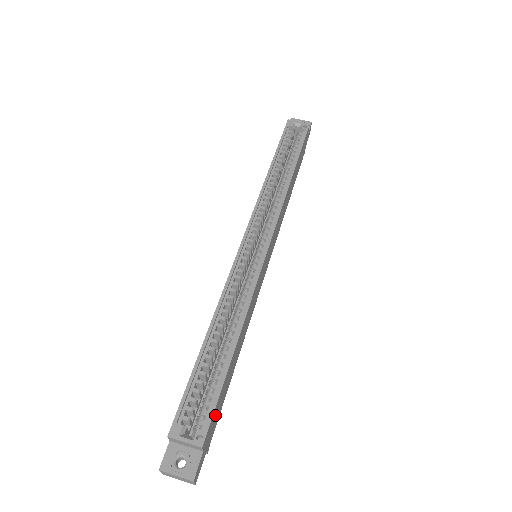
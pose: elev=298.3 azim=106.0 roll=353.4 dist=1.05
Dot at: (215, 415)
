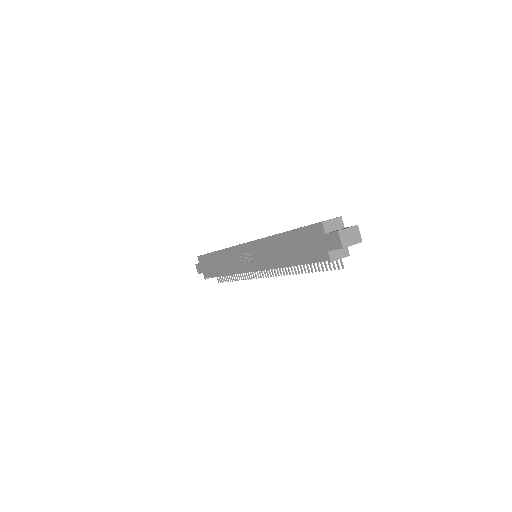
Dot at: occluded
